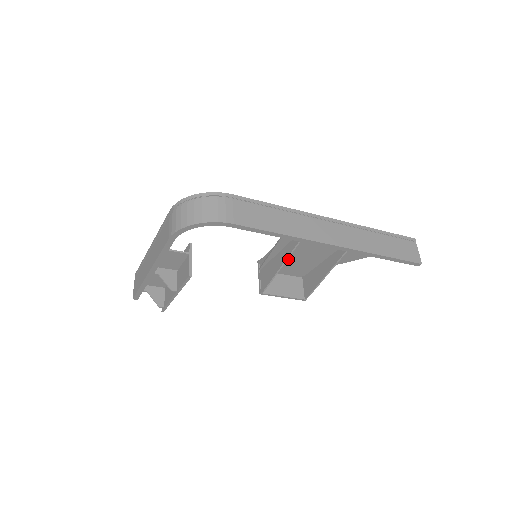
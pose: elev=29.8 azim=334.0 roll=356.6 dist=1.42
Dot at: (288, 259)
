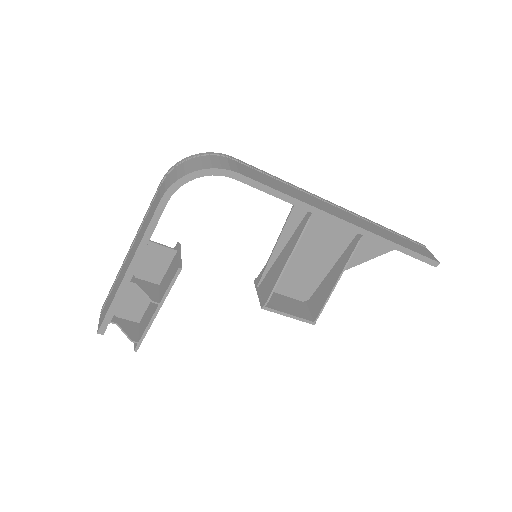
Dot at: (292, 265)
